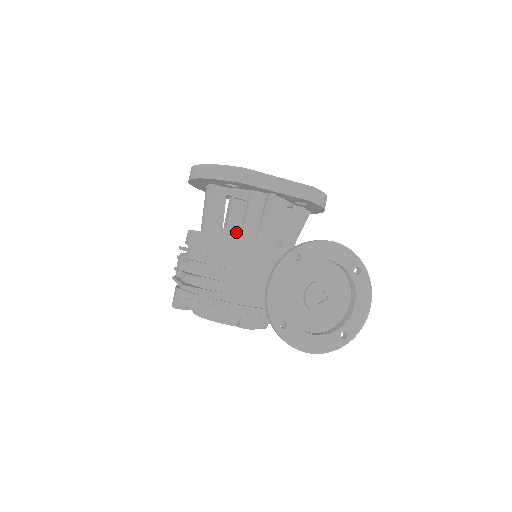
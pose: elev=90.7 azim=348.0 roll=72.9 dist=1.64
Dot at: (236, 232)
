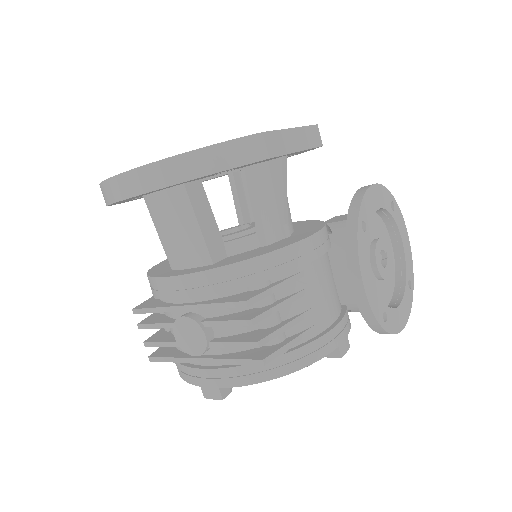
Dot at: (251, 238)
